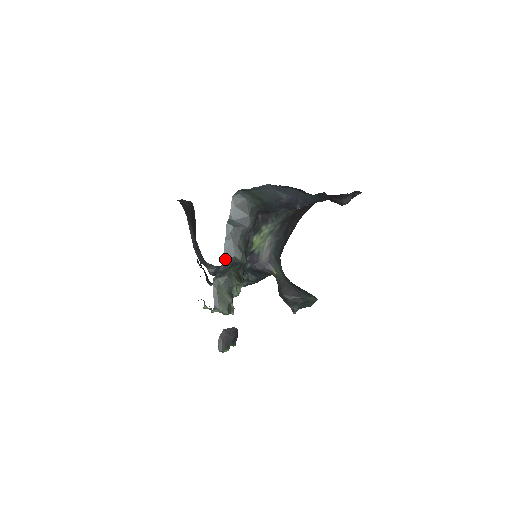
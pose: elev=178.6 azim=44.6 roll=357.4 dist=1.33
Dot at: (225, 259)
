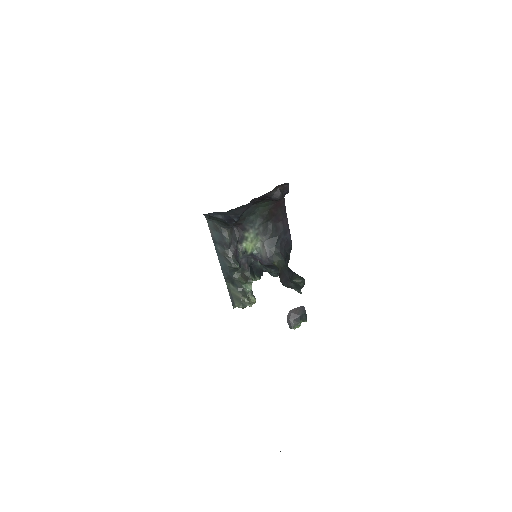
Dot at: (223, 269)
